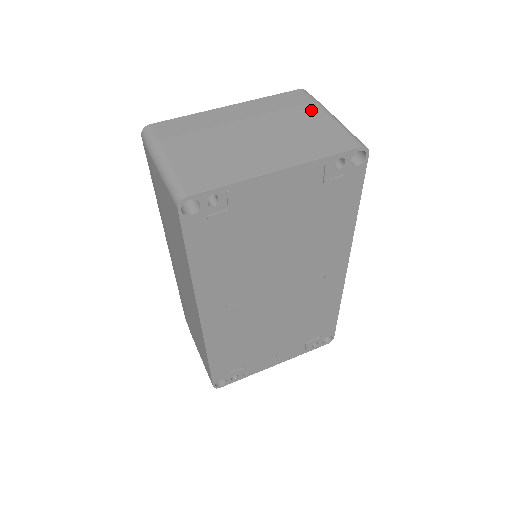
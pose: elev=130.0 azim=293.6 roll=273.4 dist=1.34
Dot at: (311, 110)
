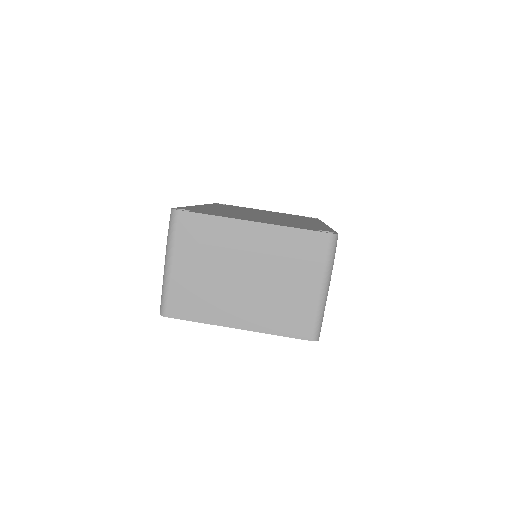
Dot at: (312, 273)
